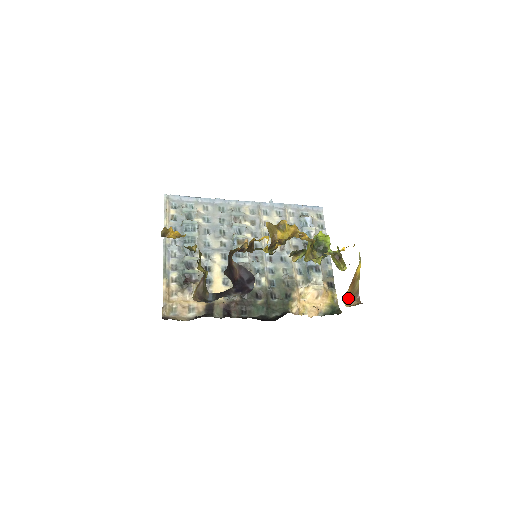
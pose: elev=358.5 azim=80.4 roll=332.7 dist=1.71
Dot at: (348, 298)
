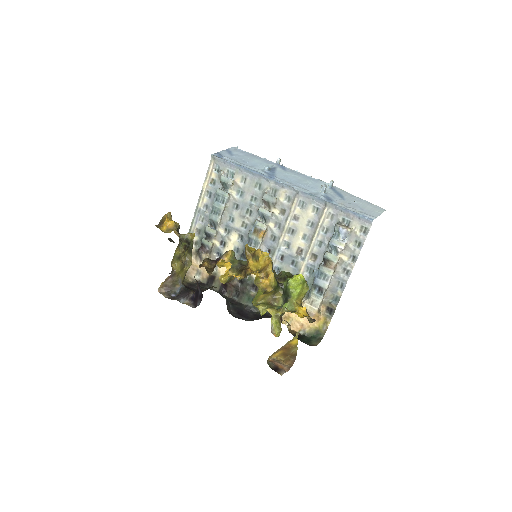
Dot at: (283, 354)
